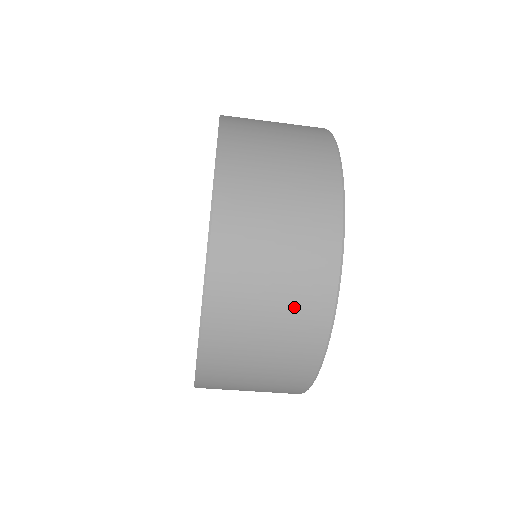
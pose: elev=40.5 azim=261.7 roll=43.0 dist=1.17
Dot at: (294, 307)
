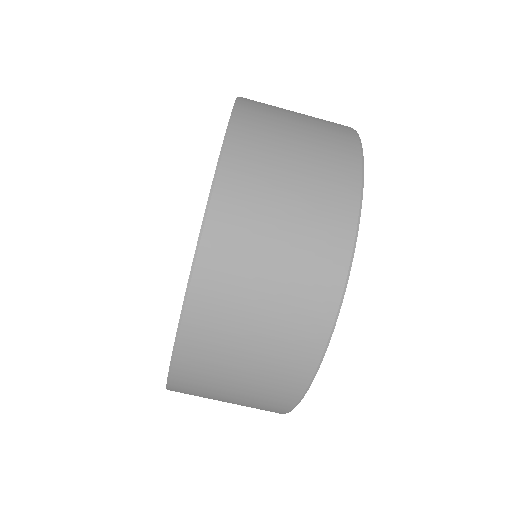
Dot at: (319, 174)
